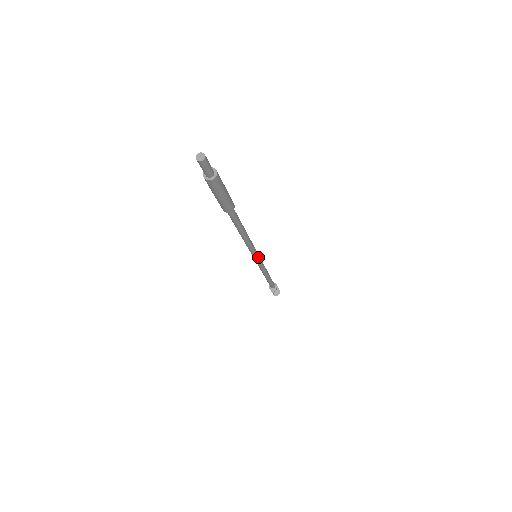
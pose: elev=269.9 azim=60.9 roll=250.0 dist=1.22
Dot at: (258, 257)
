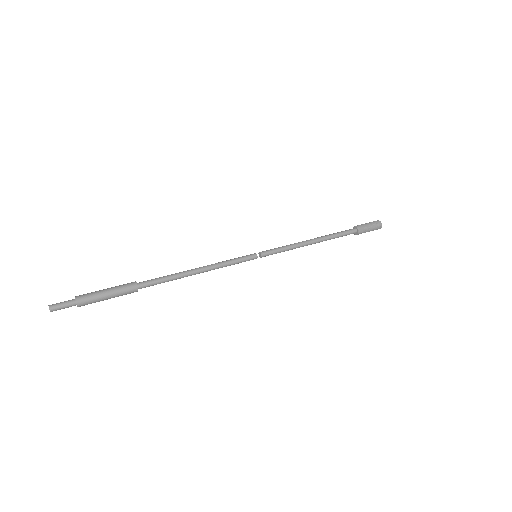
Dot at: (260, 254)
